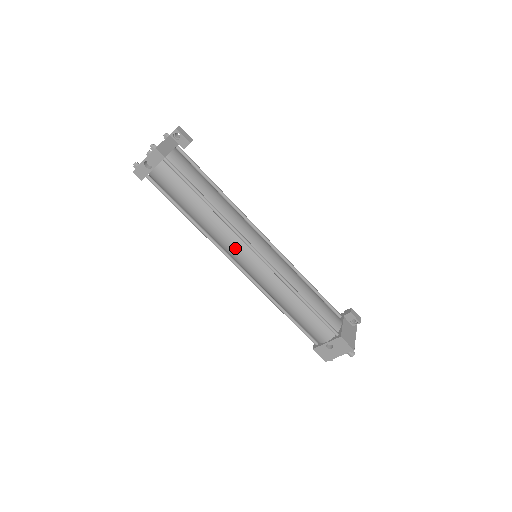
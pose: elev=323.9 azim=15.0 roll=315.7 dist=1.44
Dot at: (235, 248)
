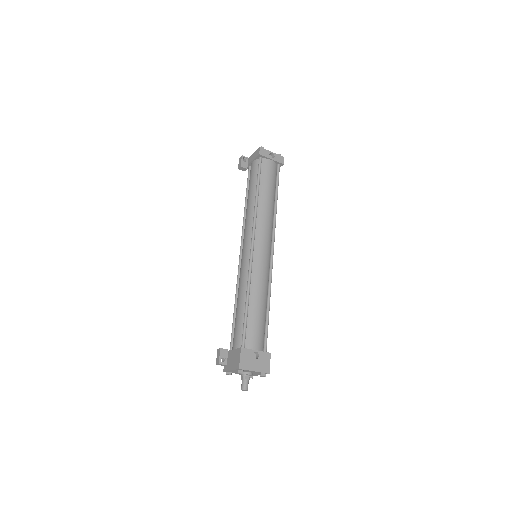
Dot at: (266, 233)
